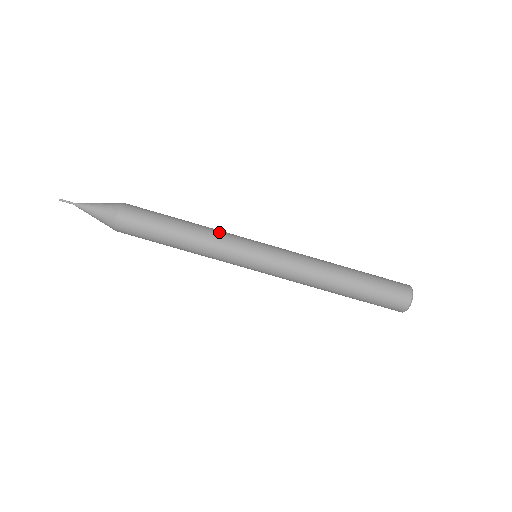
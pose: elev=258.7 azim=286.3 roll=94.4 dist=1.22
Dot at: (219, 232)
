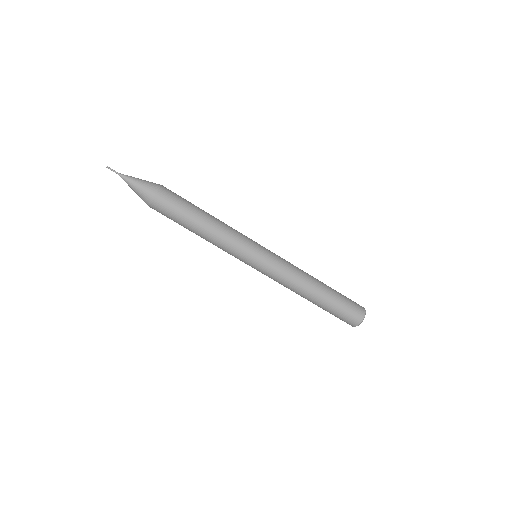
Dot at: (230, 237)
